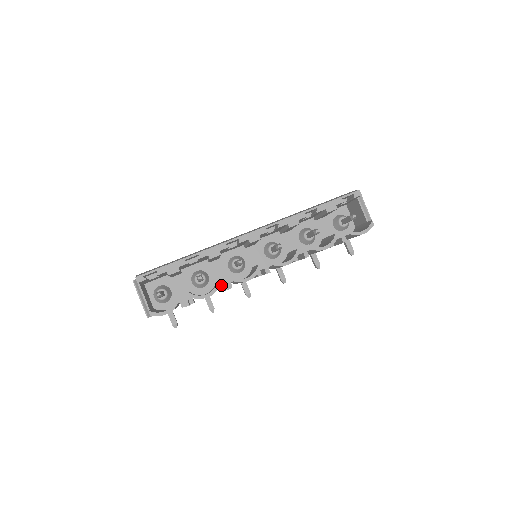
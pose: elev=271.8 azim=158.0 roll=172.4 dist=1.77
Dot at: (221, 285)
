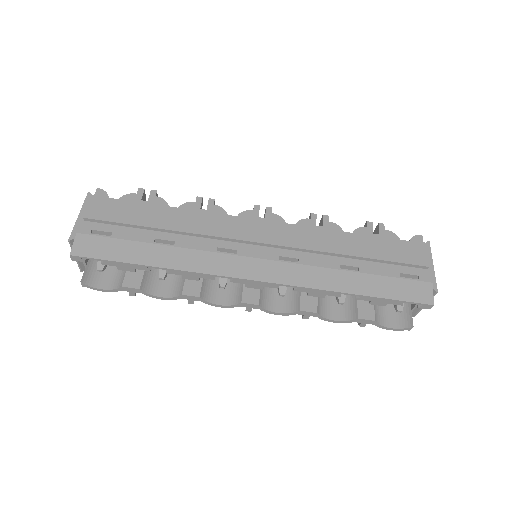
Dot at: (184, 298)
